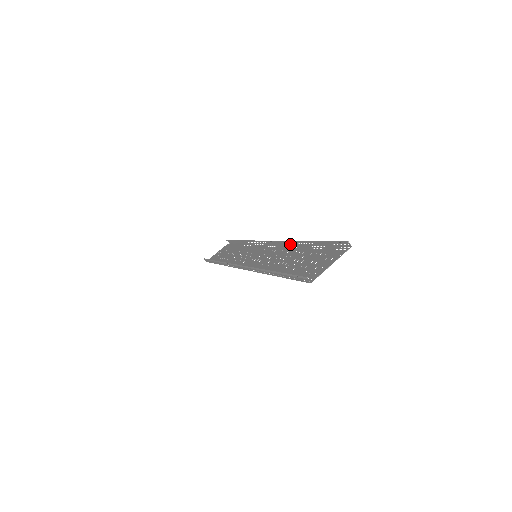
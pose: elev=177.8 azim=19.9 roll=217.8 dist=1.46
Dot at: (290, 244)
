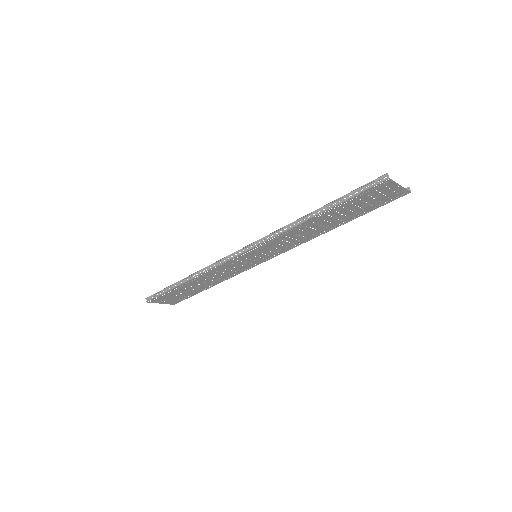
Dot at: (308, 240)
